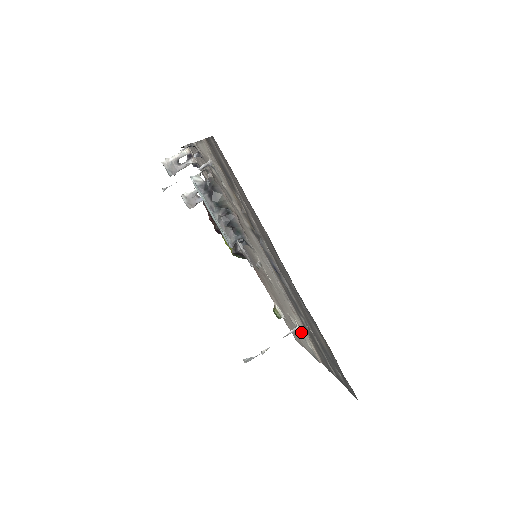
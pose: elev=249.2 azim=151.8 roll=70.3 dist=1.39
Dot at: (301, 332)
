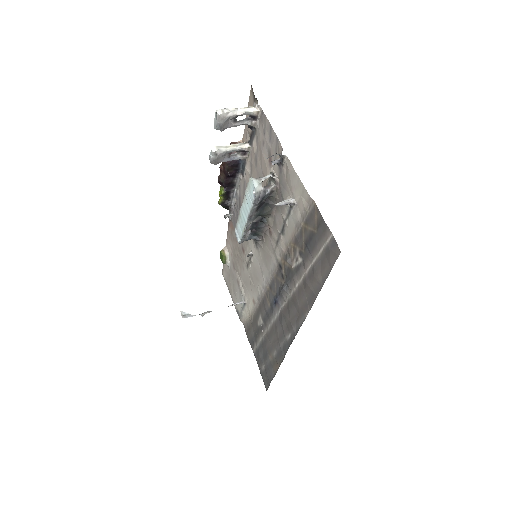
Dot at: (244, 304)
